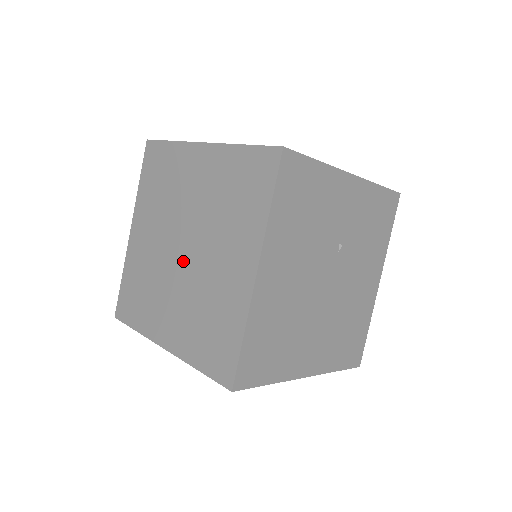
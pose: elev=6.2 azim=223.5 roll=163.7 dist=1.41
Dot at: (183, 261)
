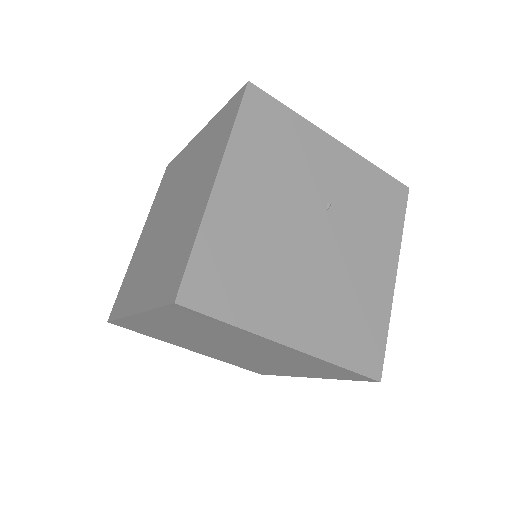
Dot at: (167, 225)
